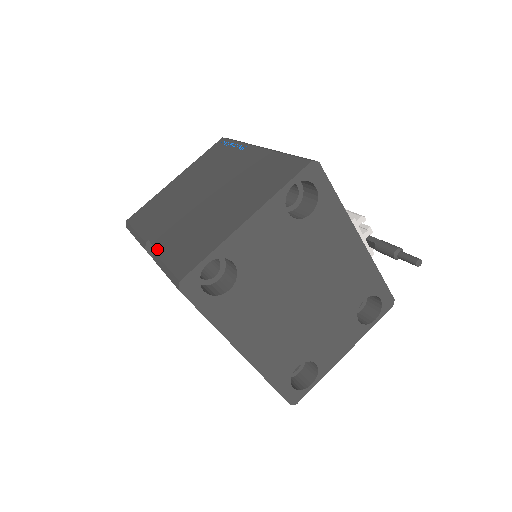
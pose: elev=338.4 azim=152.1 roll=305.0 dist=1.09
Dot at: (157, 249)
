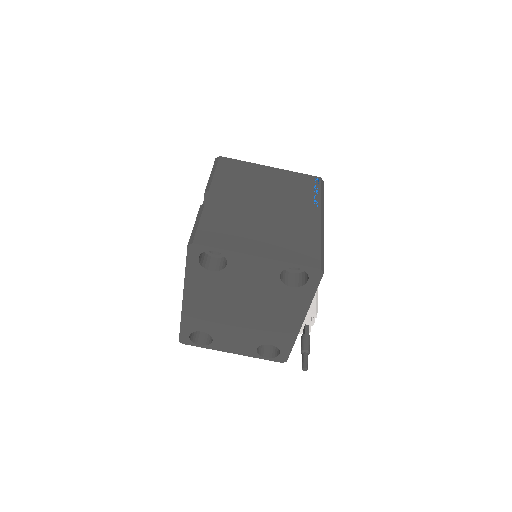
Dot at: (208, 204)
